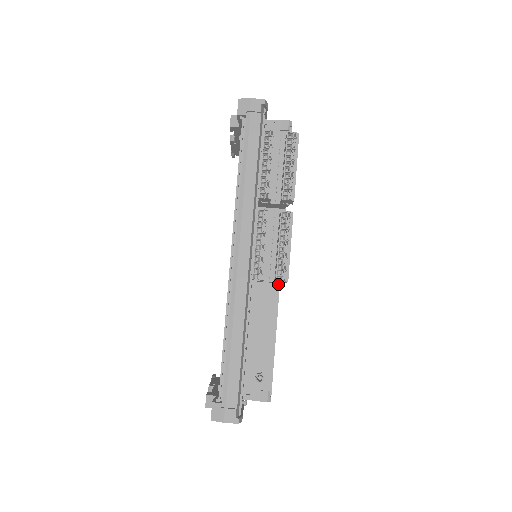
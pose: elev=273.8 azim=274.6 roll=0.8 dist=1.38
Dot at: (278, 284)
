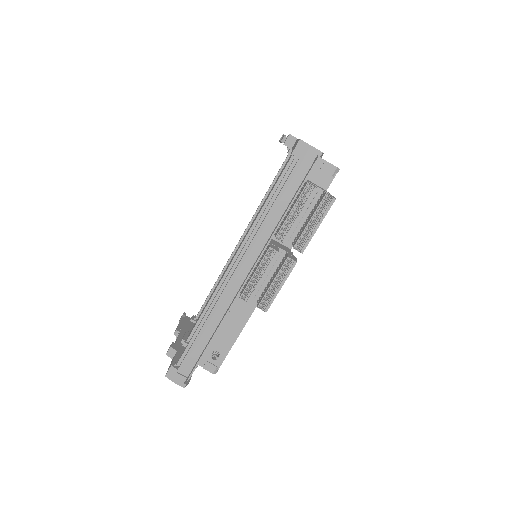
Dot at: occluded
